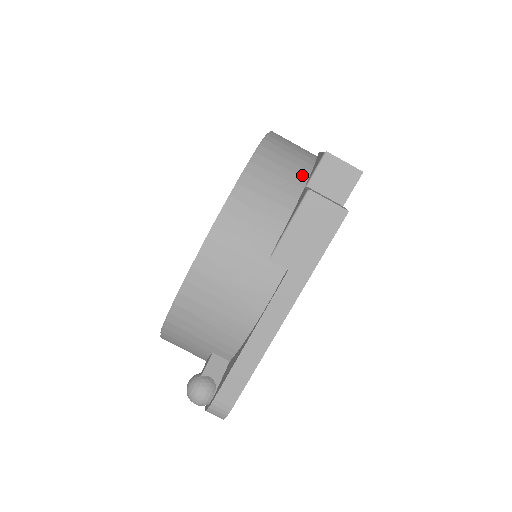
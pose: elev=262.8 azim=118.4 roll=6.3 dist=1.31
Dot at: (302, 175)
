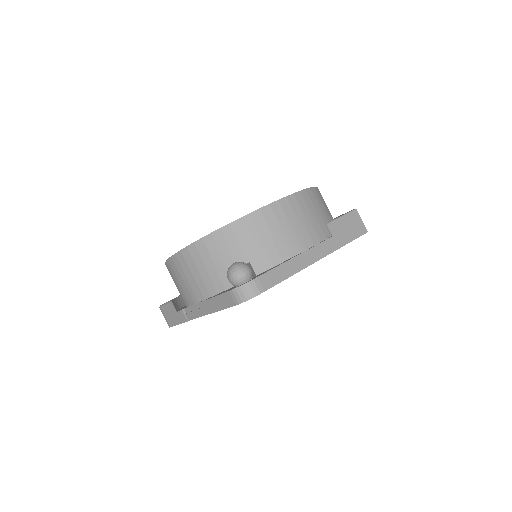
Dot at: occluded
